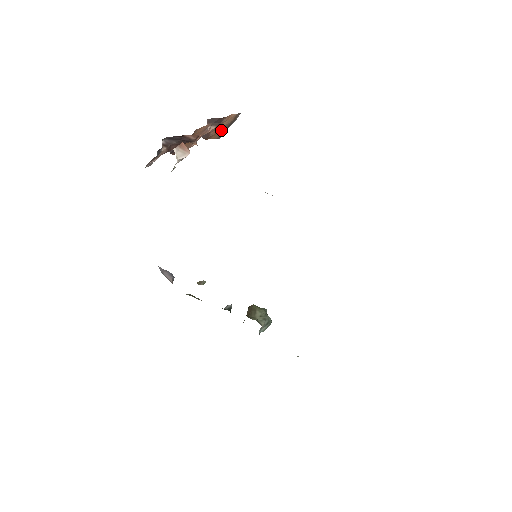
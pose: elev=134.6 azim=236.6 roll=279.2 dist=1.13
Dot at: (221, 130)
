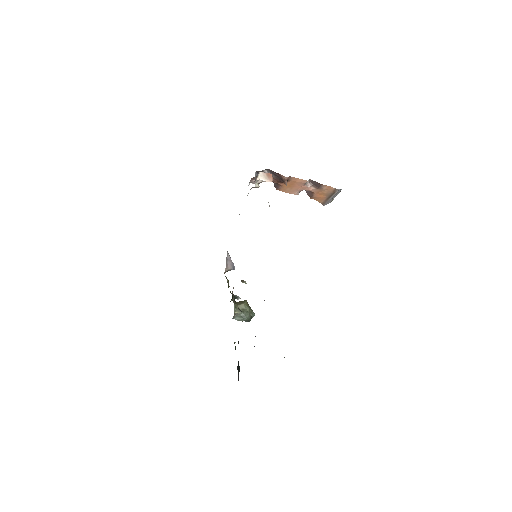
Dot at: (323, 197)
